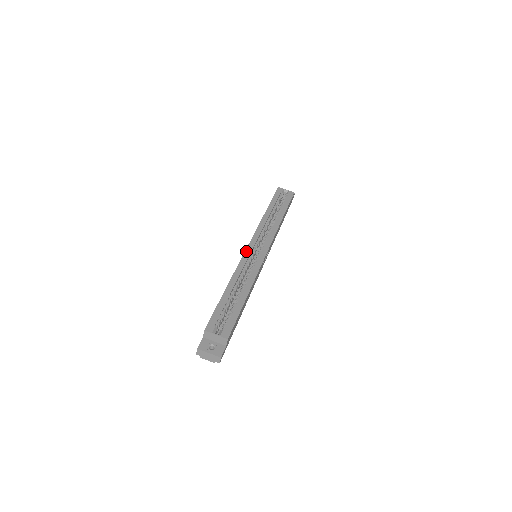
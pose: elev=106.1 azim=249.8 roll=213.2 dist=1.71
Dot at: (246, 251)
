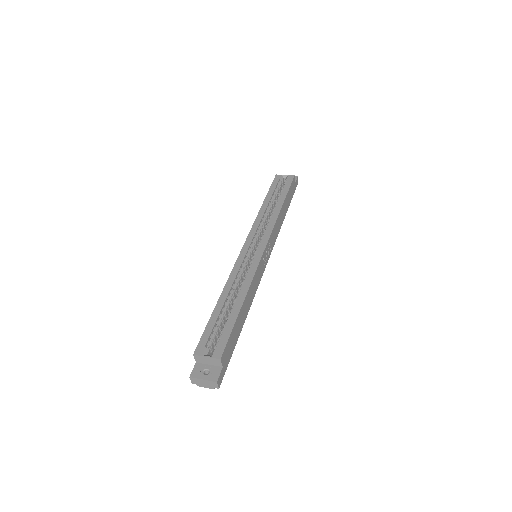
Dot at: (240, 253)
